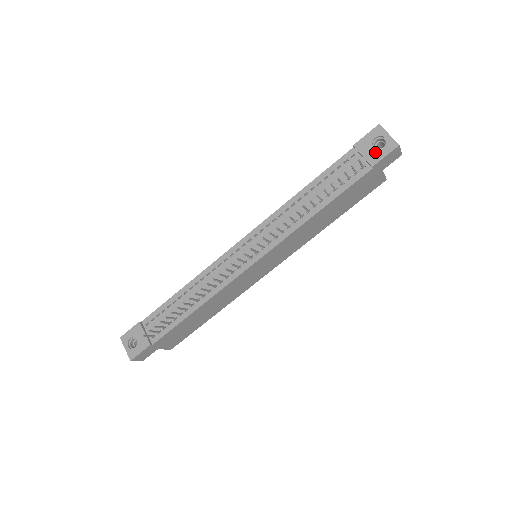
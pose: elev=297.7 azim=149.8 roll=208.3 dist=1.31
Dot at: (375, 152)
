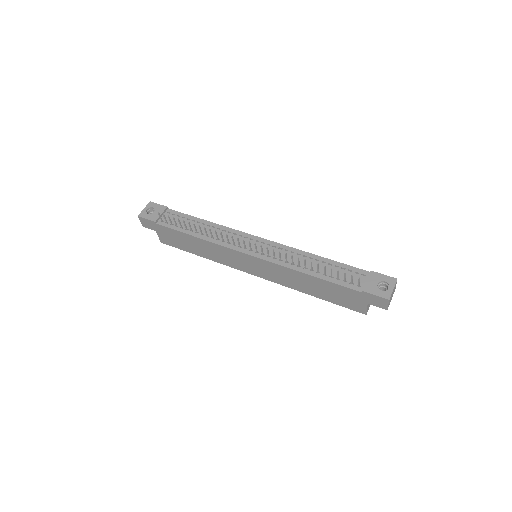
Dot at: (374, 287)
